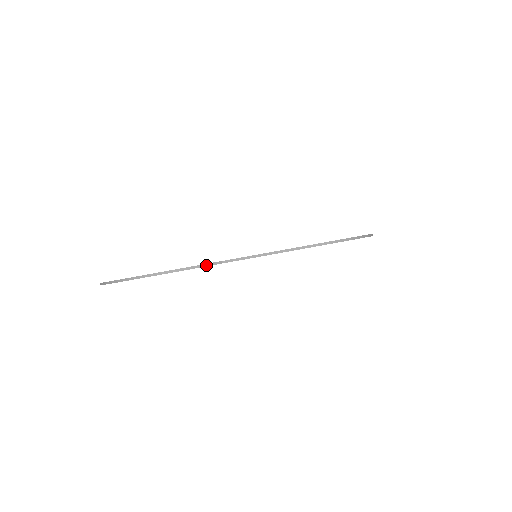
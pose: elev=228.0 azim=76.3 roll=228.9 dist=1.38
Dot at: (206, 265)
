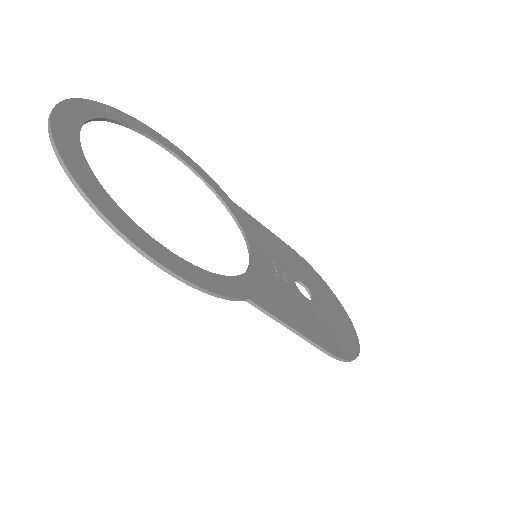
Dot at: (231, 299)
